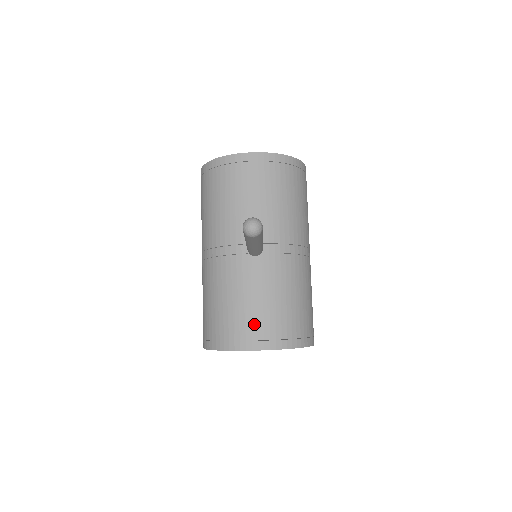
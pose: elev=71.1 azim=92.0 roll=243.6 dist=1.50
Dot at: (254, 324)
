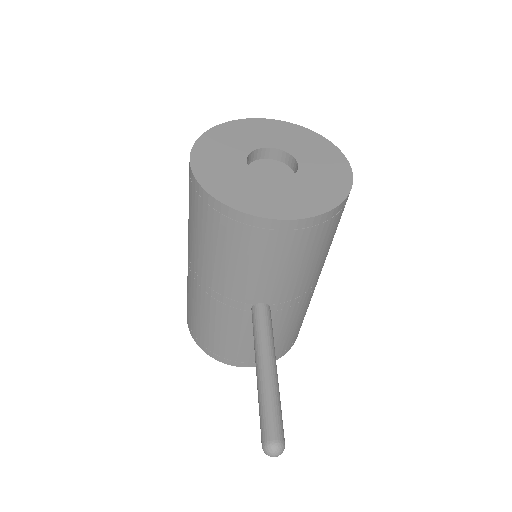
Dot at: (247, 354)
